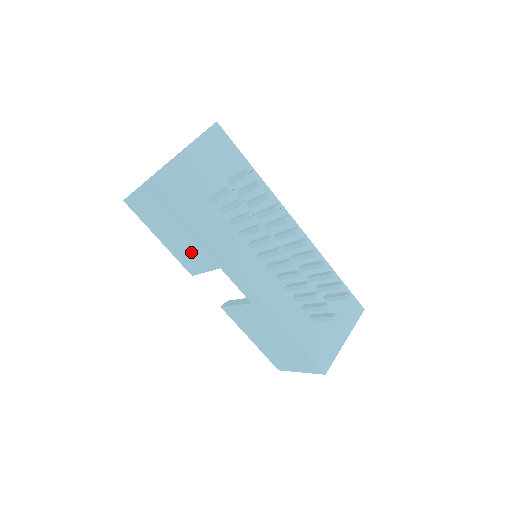
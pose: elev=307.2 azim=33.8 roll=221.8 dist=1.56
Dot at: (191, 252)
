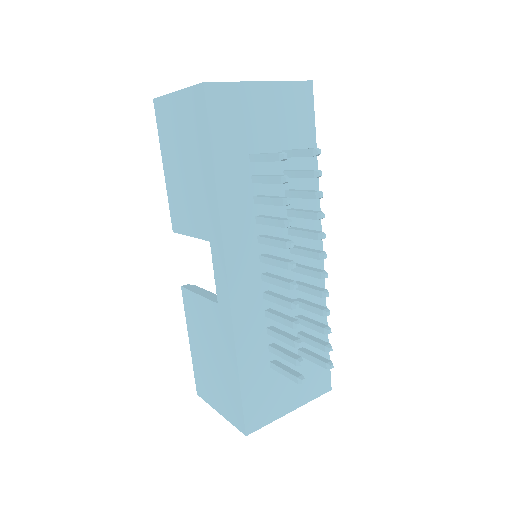
Dot at: (189, 203)
